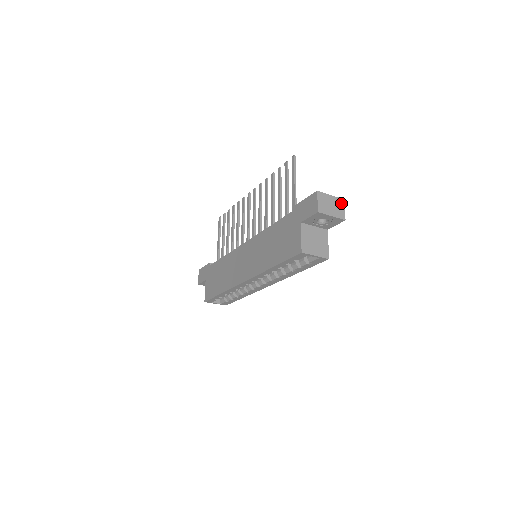
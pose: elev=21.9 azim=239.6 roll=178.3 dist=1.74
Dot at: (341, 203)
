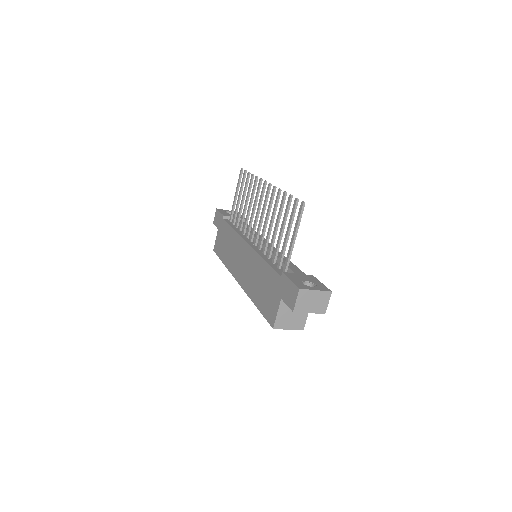
Dot at: (326, 296)
